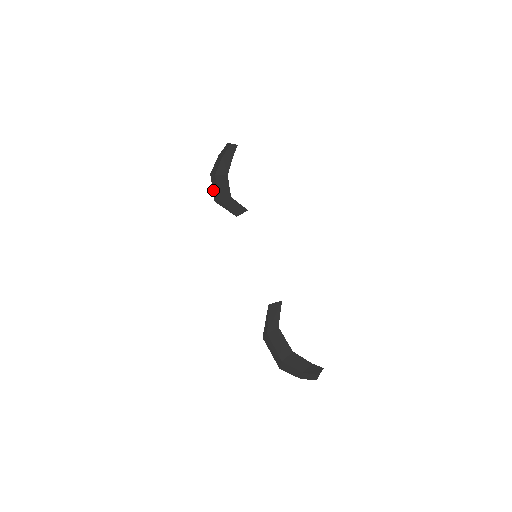
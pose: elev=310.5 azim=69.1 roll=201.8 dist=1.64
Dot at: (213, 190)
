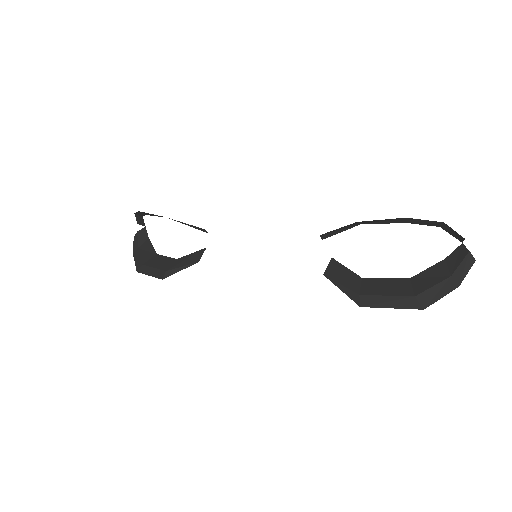
Dot at: (152, 275)
